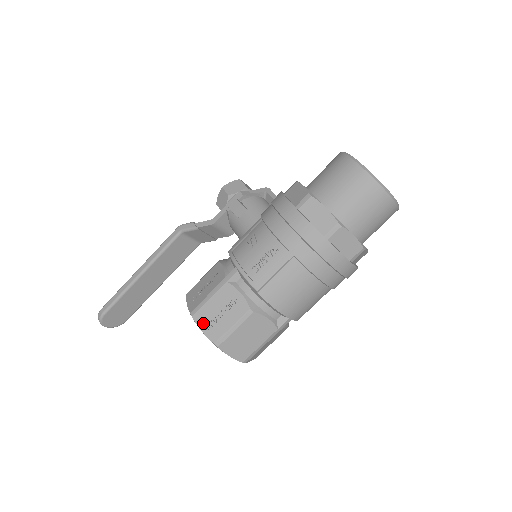
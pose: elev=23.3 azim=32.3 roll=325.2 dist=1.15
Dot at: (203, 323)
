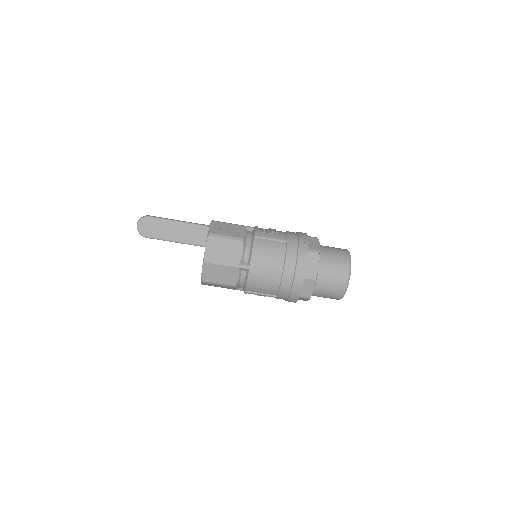
Dot at: (214, 225)
